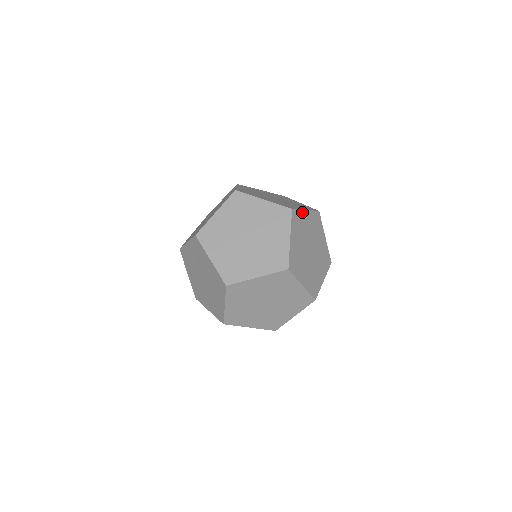
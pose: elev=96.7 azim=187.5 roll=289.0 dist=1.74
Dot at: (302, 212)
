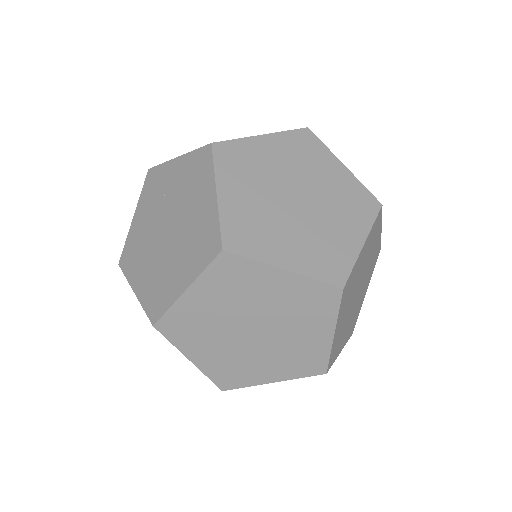
Dot at: (380, 225)
